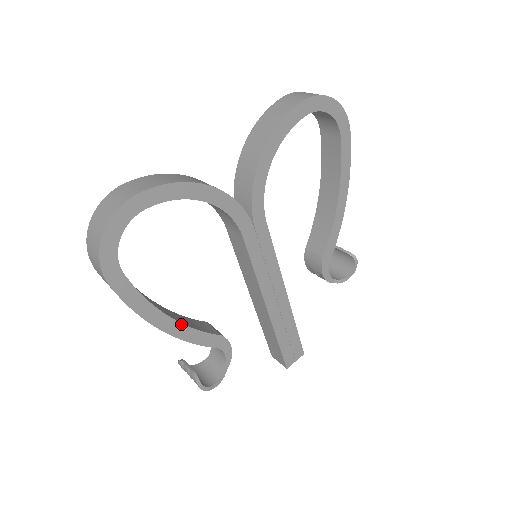
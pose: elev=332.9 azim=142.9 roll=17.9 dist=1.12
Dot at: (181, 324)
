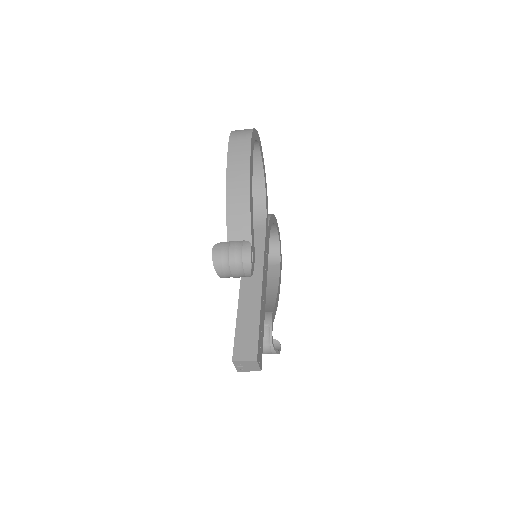
Dot at: (252, 205)
